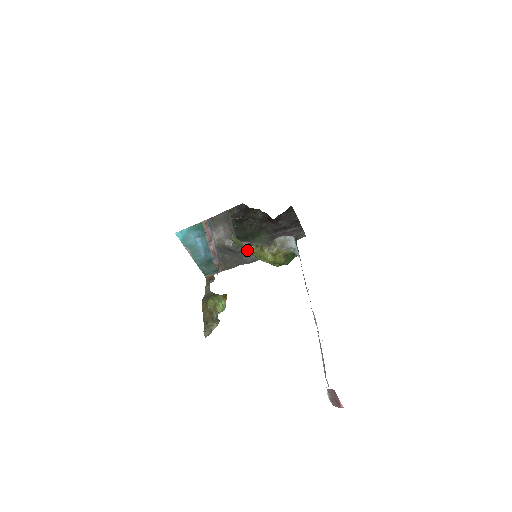
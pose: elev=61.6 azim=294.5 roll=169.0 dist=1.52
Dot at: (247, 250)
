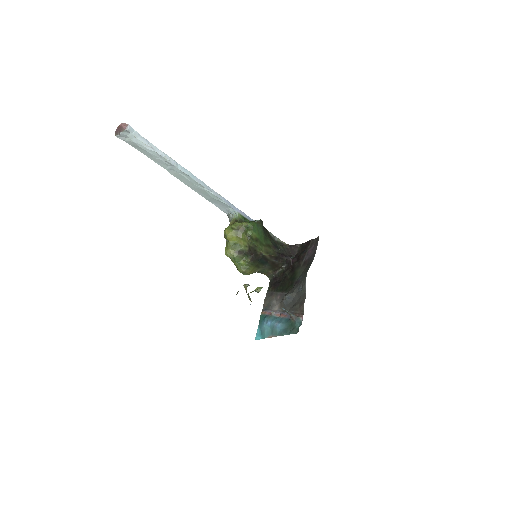
Dot at: (225, 250)
